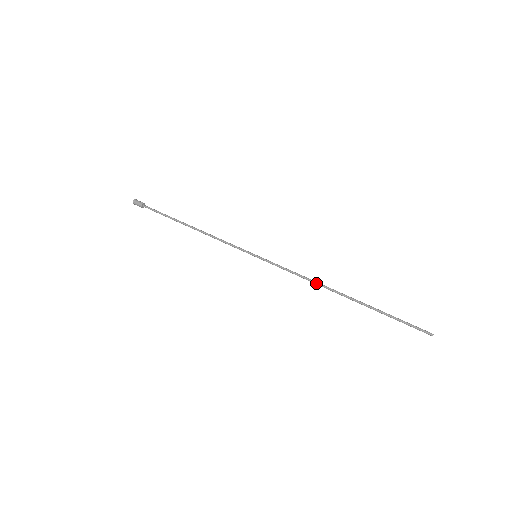
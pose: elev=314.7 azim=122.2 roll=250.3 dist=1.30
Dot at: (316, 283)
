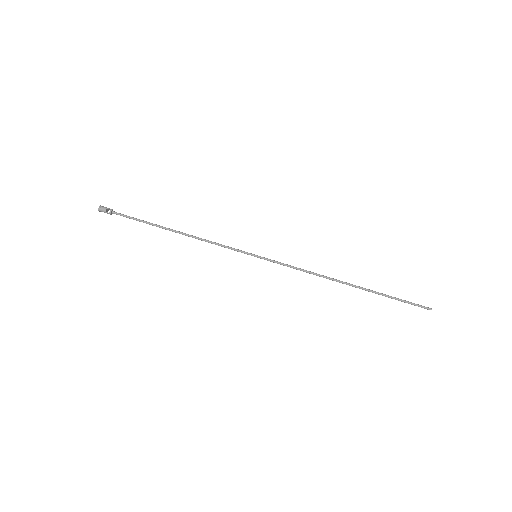
Dot at: occluded
